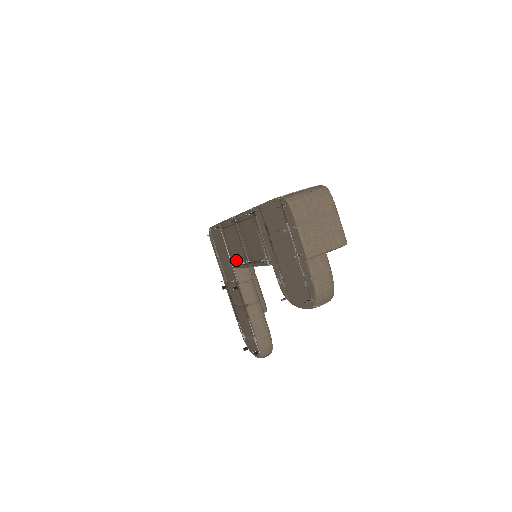
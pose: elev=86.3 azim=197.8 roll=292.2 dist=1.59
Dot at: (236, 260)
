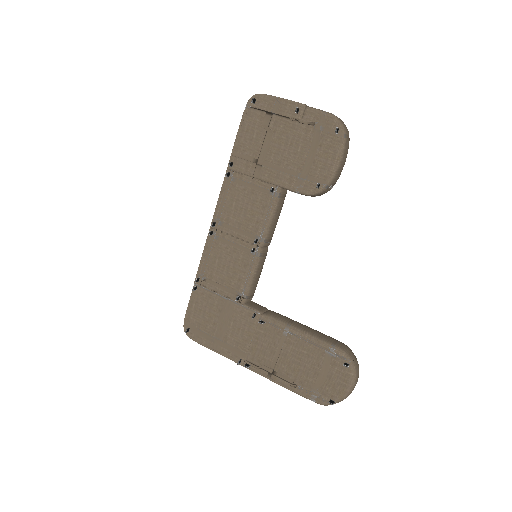
Dot at: (240, 282)
